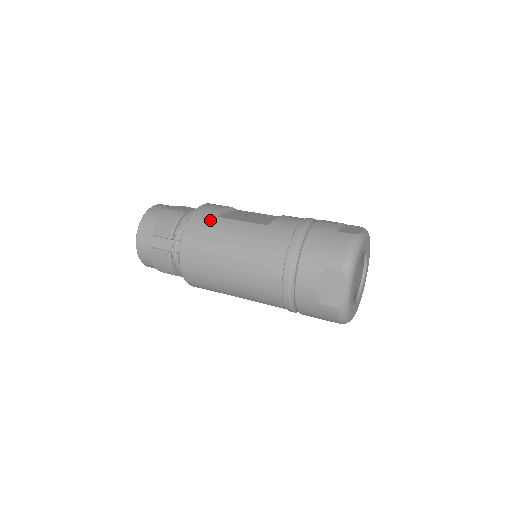
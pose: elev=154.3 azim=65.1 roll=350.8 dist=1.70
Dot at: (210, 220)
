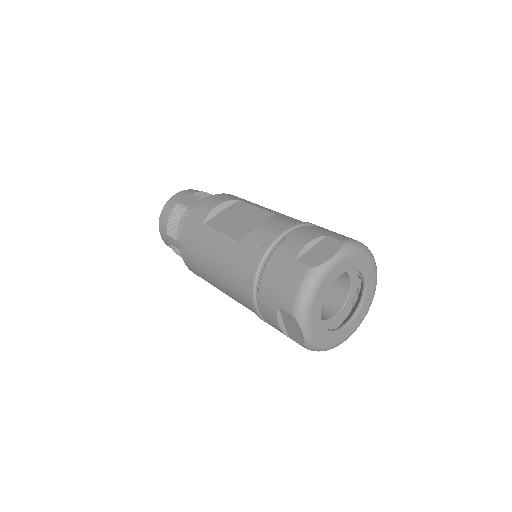
Dot at: (197, 229)
